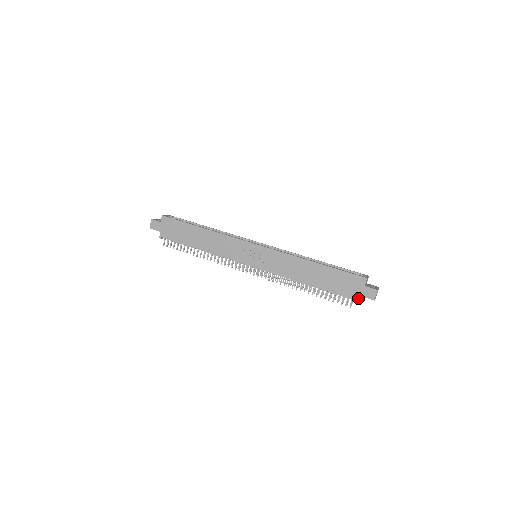
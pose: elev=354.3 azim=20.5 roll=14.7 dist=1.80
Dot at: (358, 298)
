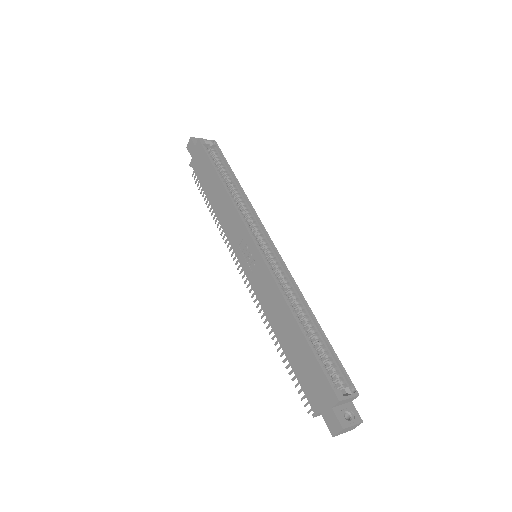
Dot at: (319, 413)
